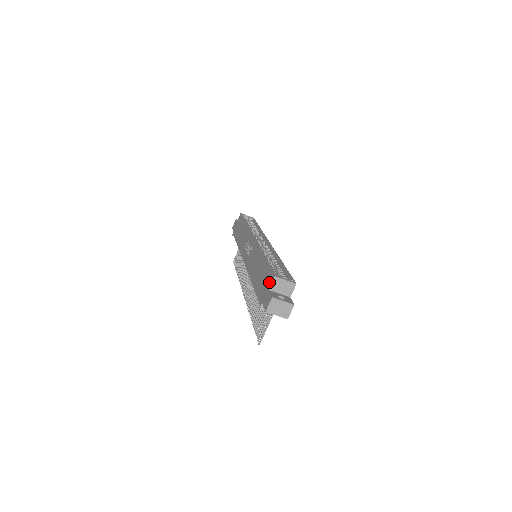
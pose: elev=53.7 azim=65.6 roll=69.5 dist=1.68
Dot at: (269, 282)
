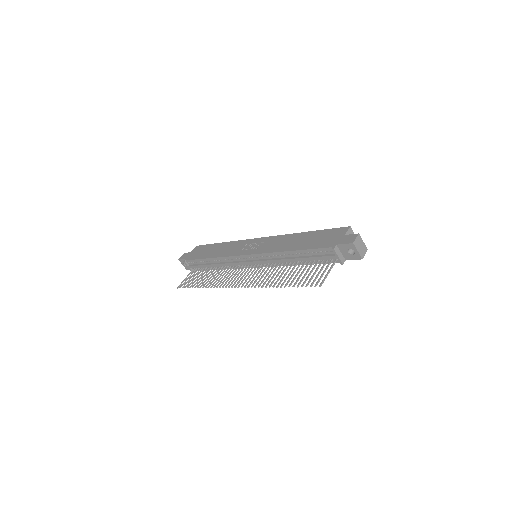
Dot at: (341, 232)
